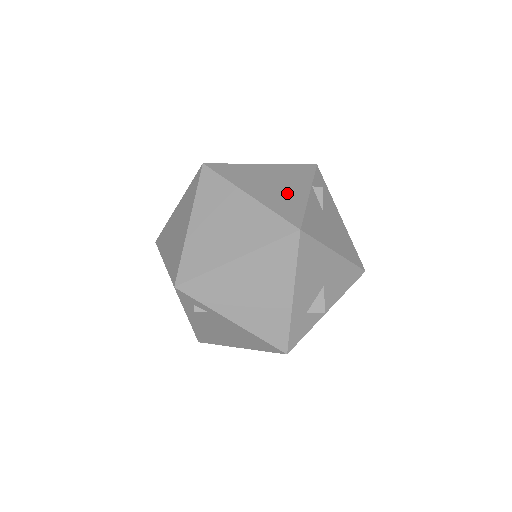
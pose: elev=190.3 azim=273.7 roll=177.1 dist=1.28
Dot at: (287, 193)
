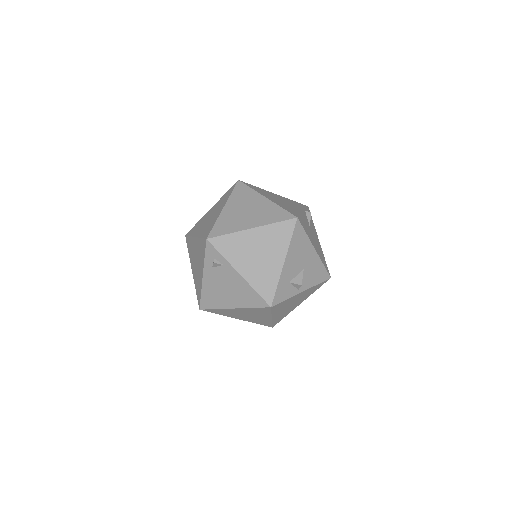
Dot at: (290, 206)
